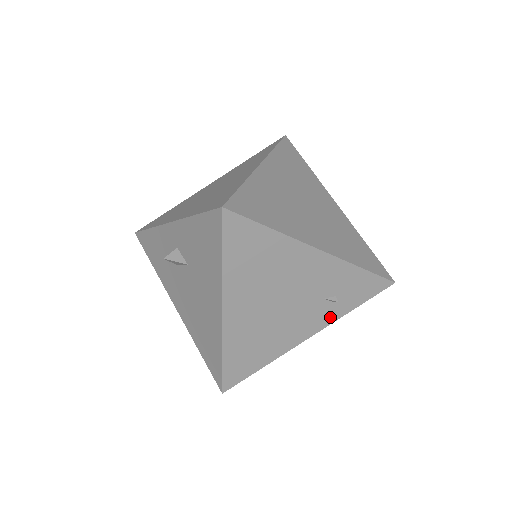
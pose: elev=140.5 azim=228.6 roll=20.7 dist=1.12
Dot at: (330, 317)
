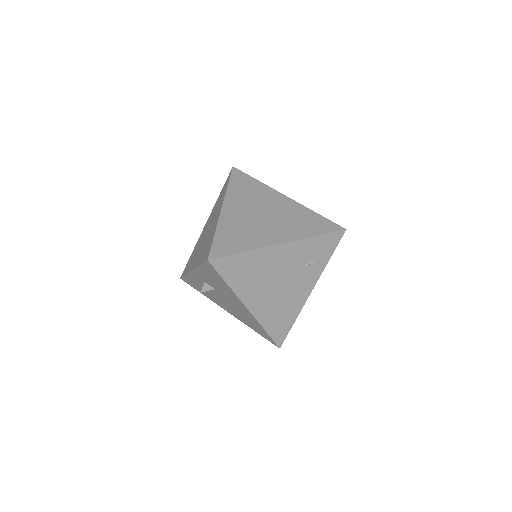
Dot at: (317, 273)
